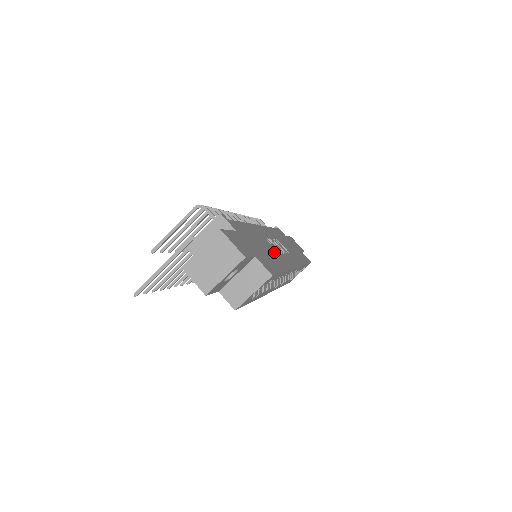
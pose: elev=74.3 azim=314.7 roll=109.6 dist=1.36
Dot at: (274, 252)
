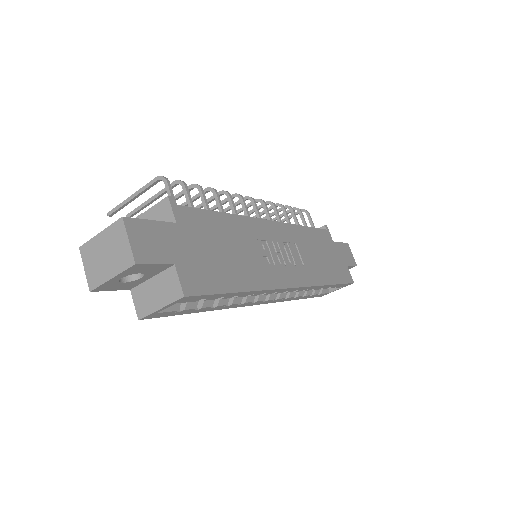
Dot at: (253, 261)
